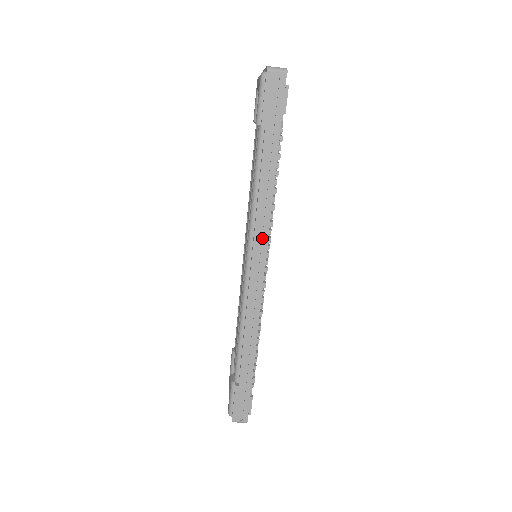
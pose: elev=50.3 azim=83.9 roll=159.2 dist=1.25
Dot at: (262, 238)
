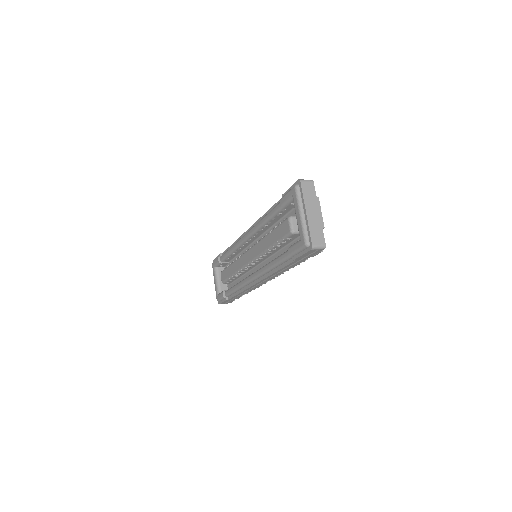
Dot at: (269, 278)
